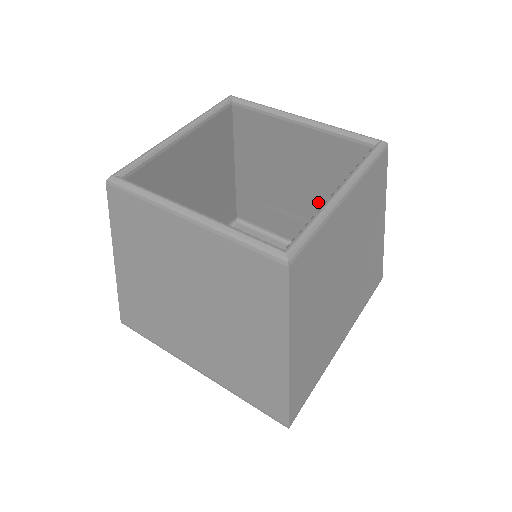
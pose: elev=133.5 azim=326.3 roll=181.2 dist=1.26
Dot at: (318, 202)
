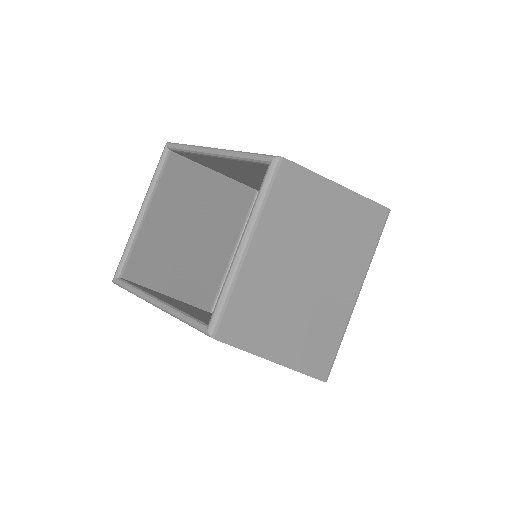
Dot at: occluded
